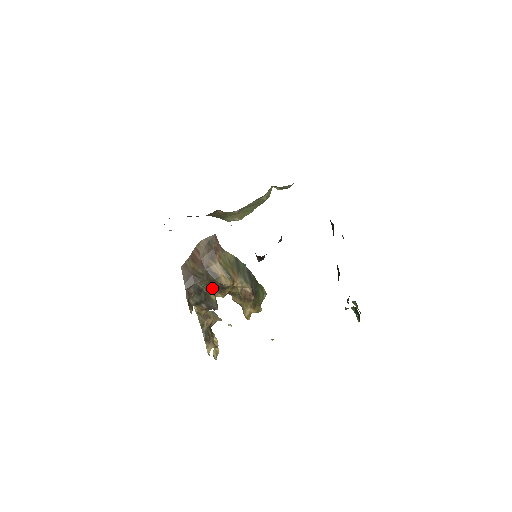
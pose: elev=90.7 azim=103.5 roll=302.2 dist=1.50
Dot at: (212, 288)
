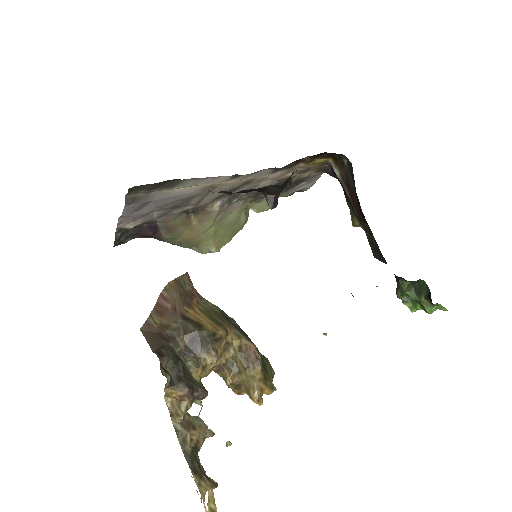
Dot at: (194, 349)
